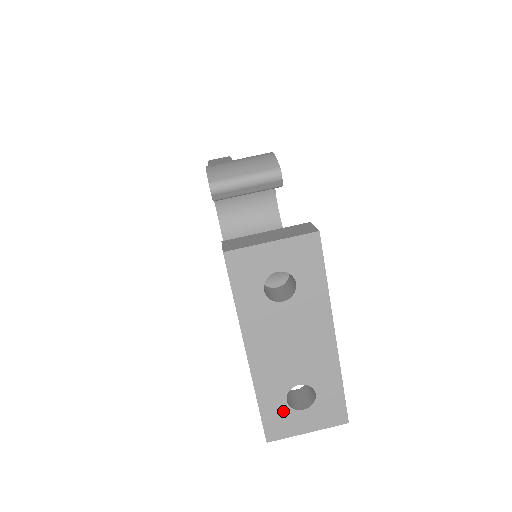
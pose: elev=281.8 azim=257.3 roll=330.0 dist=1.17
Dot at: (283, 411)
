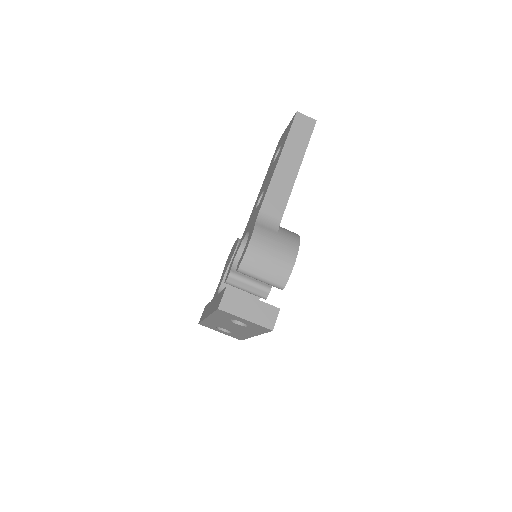
Dot at: (213, 327)
